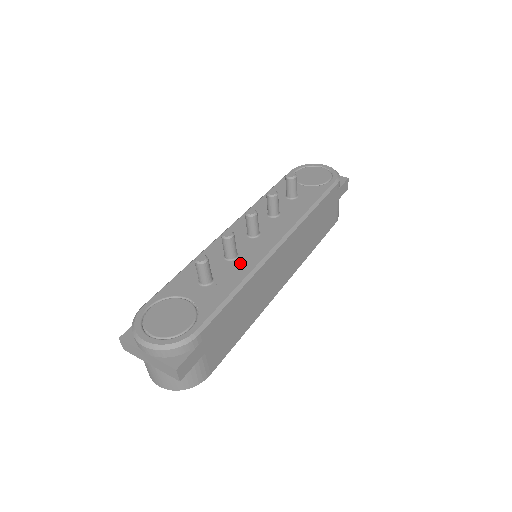
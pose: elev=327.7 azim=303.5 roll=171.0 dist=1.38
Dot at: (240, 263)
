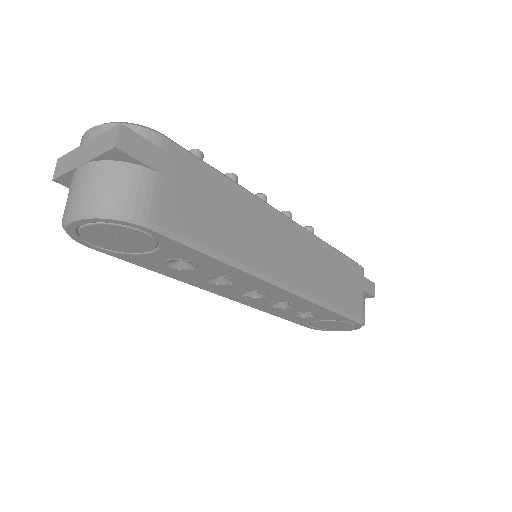
Dot at: occluded
